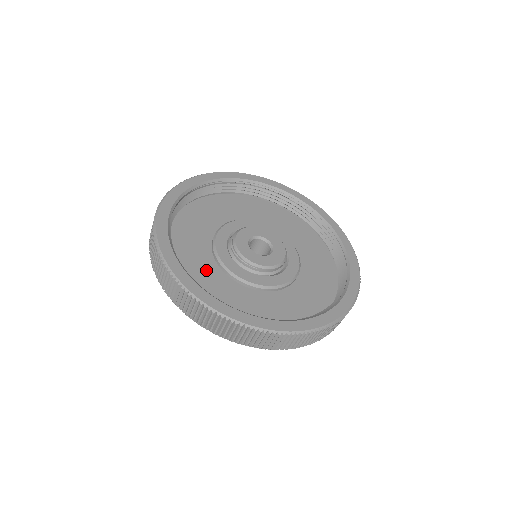
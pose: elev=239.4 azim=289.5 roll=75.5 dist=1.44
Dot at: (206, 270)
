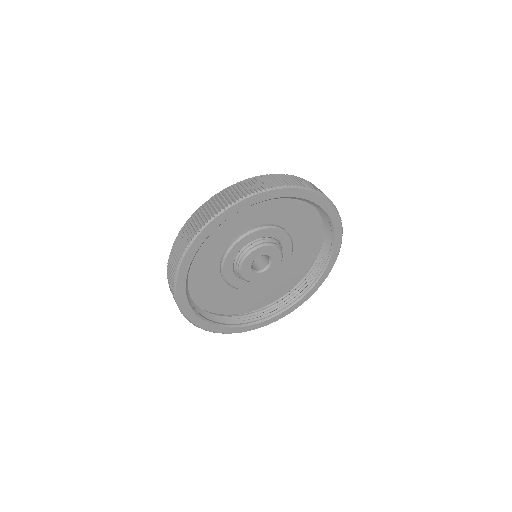
Dot at: (211, 284)
